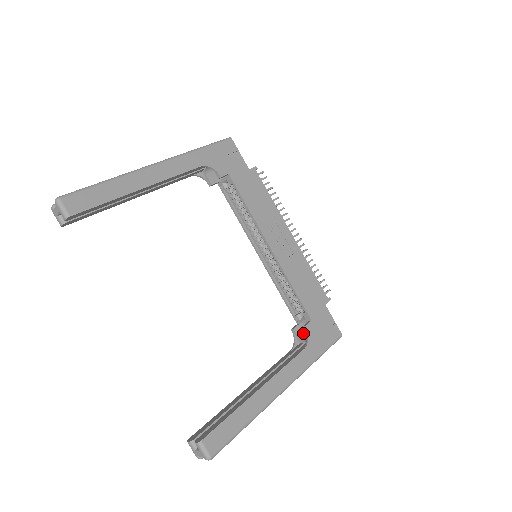
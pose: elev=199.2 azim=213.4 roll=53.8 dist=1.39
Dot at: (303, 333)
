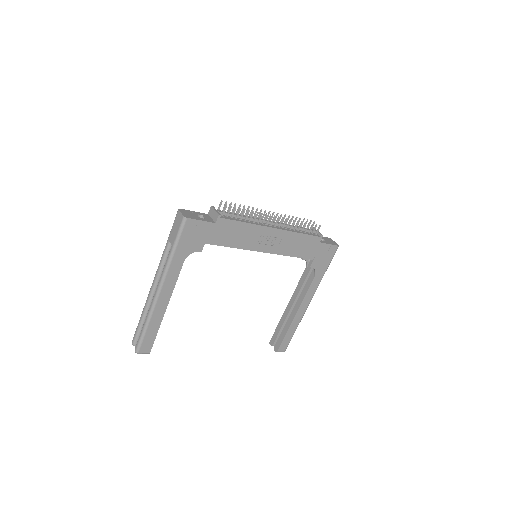
Dot at: occluded
